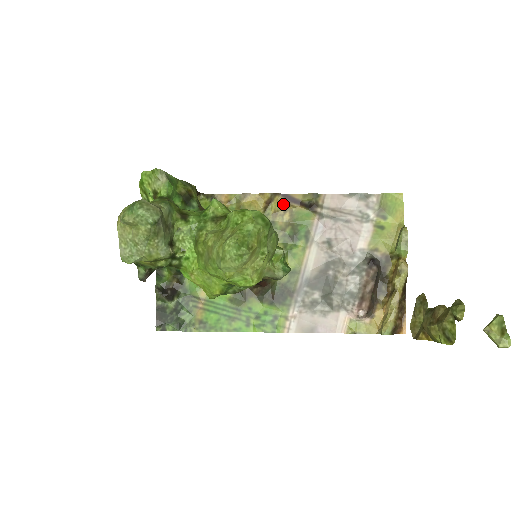
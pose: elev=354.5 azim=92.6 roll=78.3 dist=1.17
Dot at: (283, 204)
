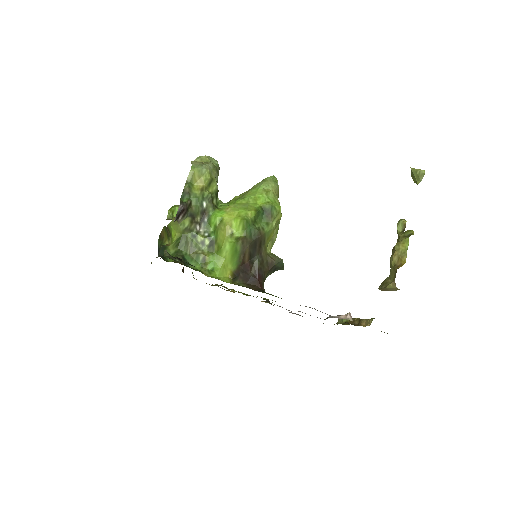
Dot at: occluded
